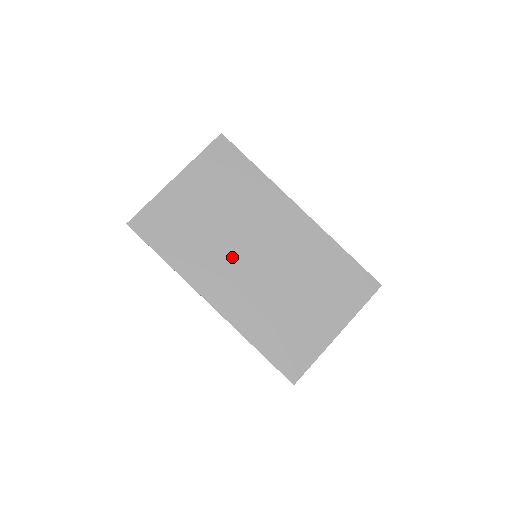
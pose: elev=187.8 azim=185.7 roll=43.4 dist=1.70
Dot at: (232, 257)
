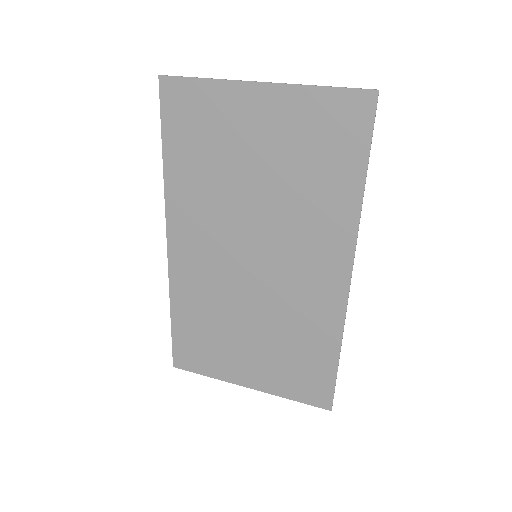
Dot at: (229, 233)
